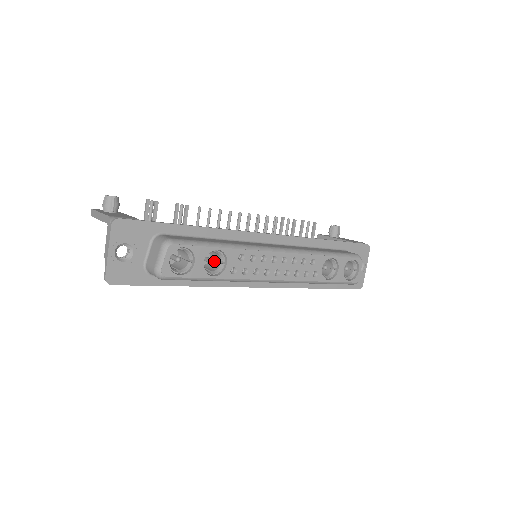
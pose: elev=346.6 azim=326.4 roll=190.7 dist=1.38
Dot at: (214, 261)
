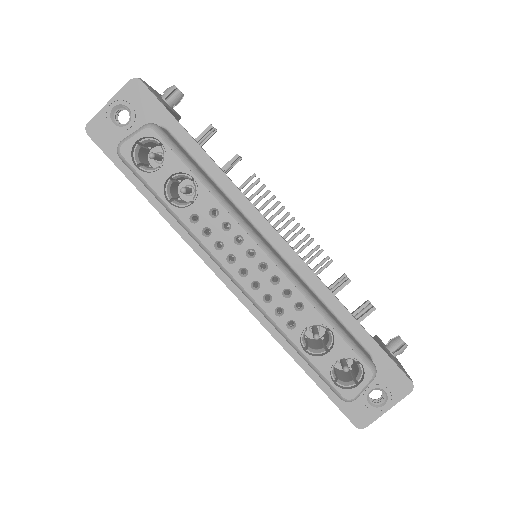
Dot at: occluded
